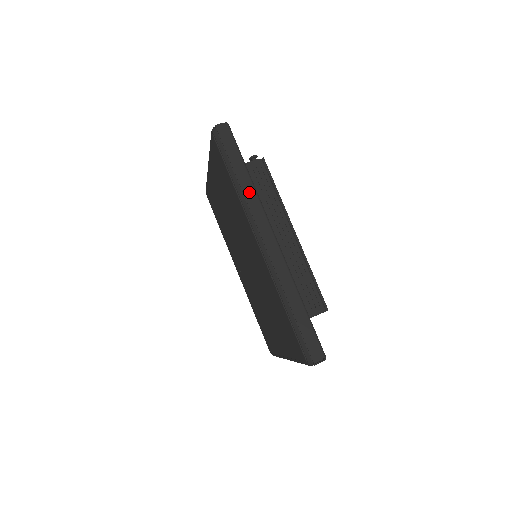
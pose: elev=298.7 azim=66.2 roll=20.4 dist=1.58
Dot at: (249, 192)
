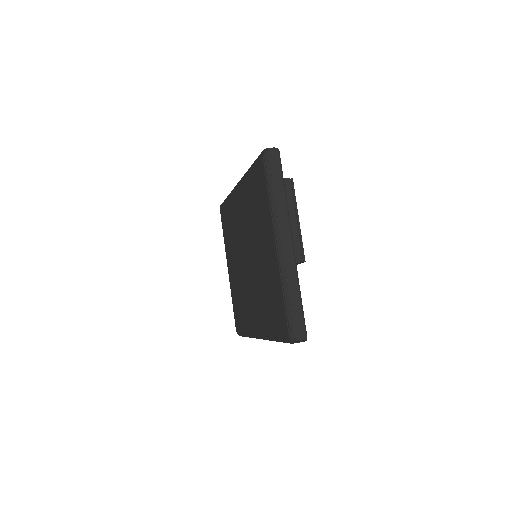
Dot at: occluded
